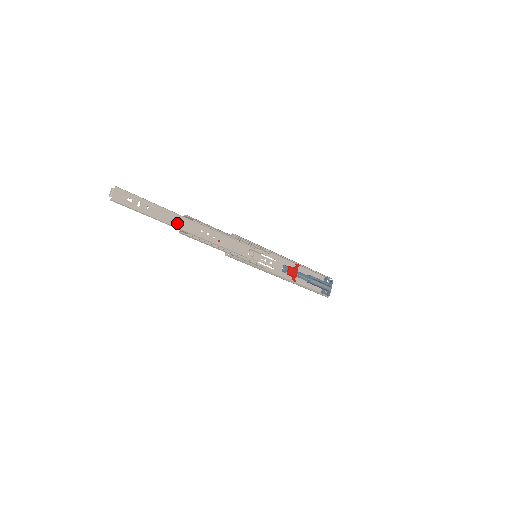
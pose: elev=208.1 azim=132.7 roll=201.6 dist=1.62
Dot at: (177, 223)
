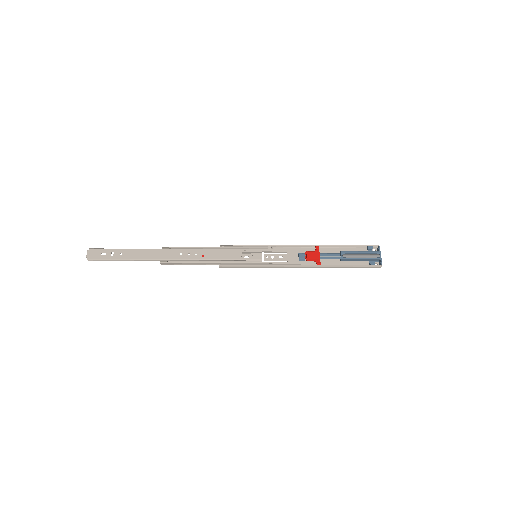
Dot at: (153, 256)
